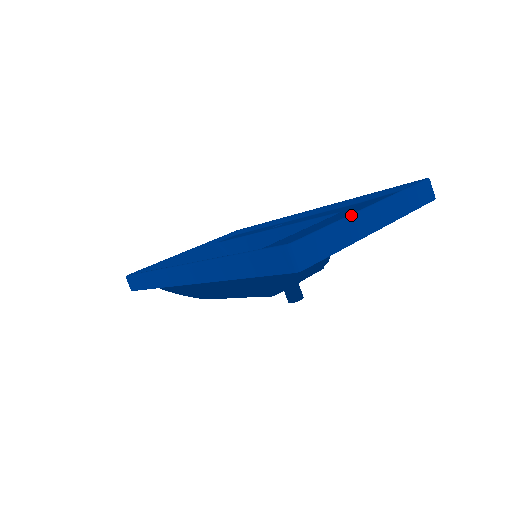
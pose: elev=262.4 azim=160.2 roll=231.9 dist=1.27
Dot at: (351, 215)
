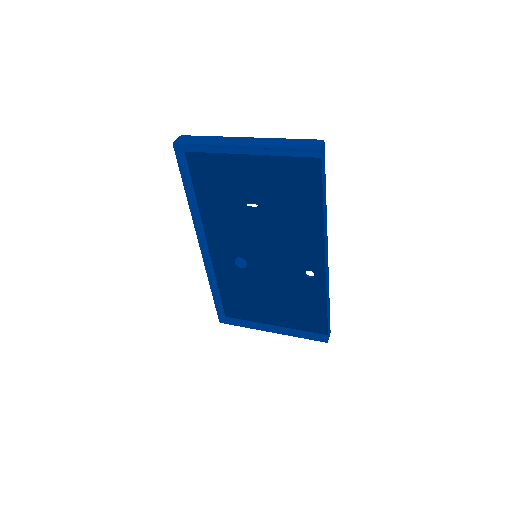
Dot at: (229, 137)
